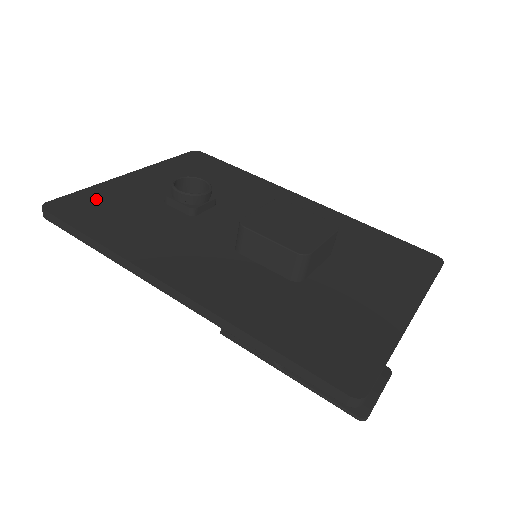
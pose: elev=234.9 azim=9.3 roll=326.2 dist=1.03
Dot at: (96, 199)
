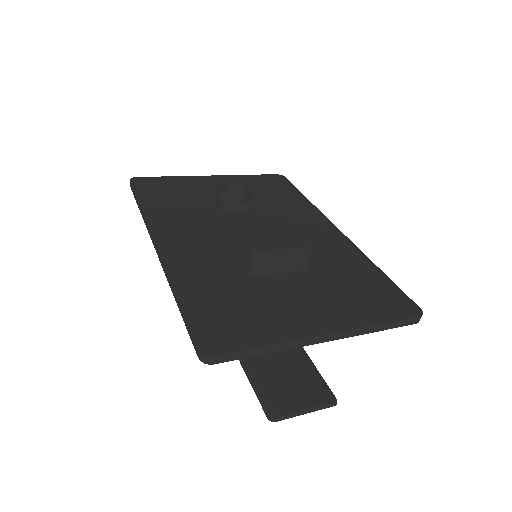
Dot at: (169, 184)
